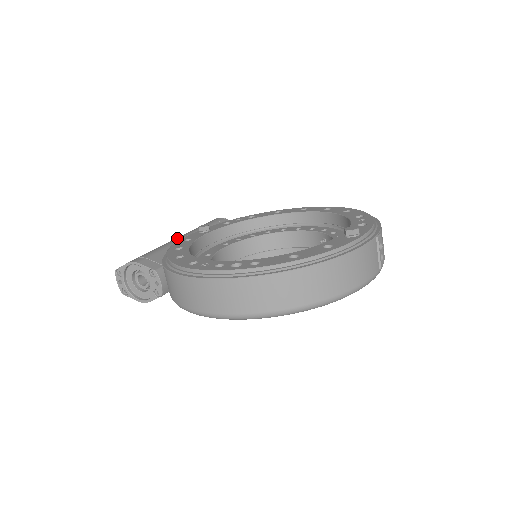
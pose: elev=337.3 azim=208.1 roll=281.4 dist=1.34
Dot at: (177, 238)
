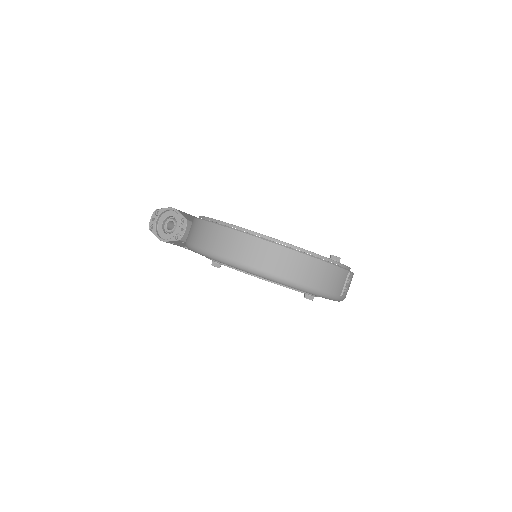
Dot at: occluded
